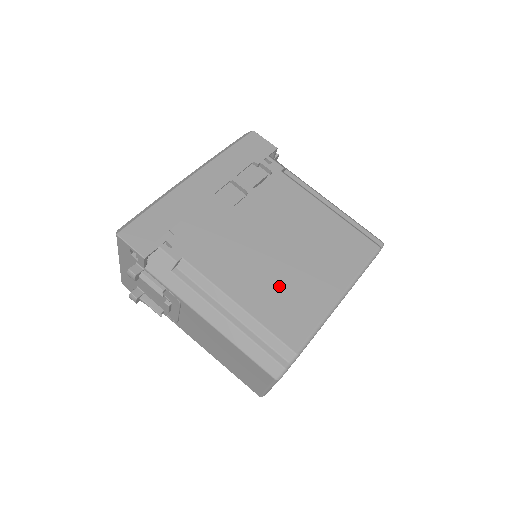
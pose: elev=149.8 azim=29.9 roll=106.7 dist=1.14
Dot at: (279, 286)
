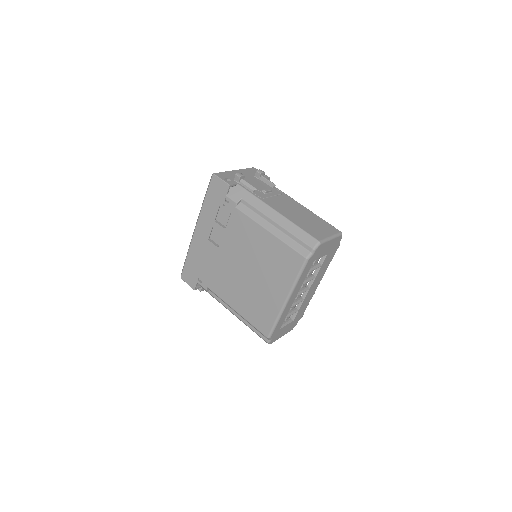
Dot at: (252, 298)
